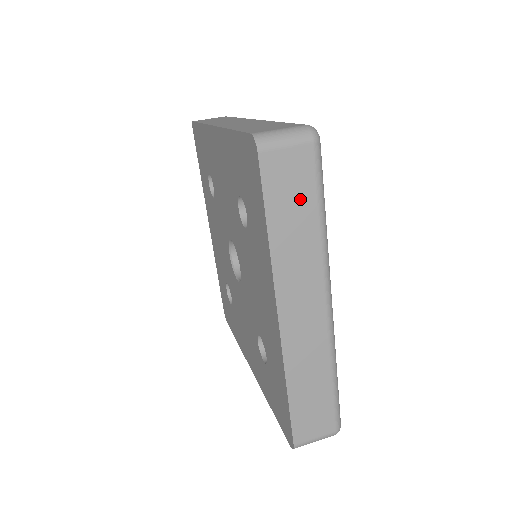
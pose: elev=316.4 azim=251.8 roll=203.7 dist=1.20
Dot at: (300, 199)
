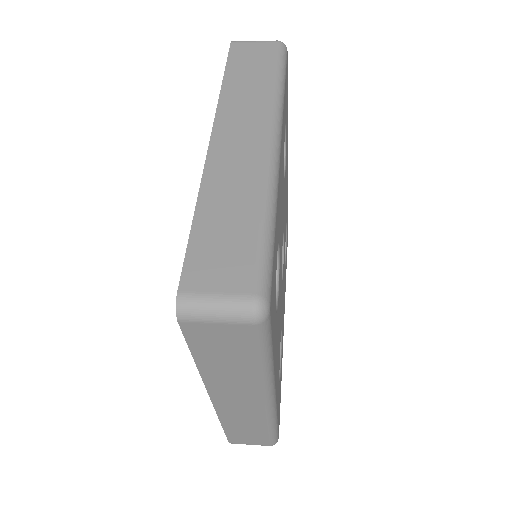
Dot at: (259, 66)
